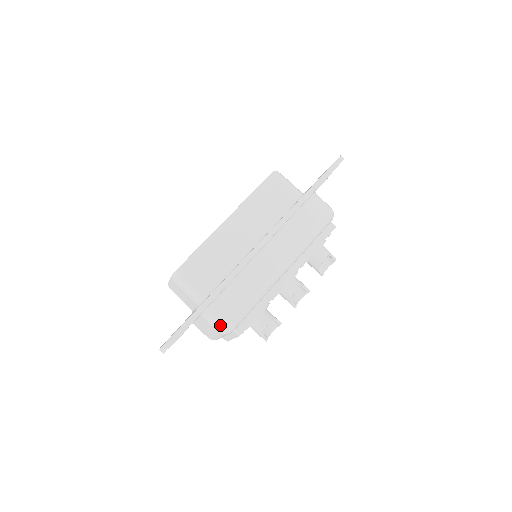
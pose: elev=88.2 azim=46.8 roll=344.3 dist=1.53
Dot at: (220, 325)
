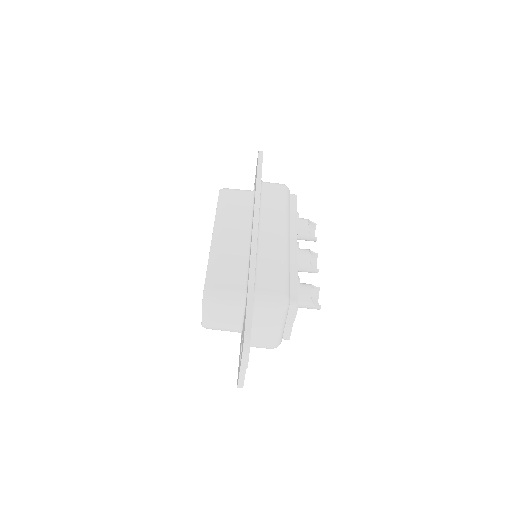
Dot at: (276, 302)
